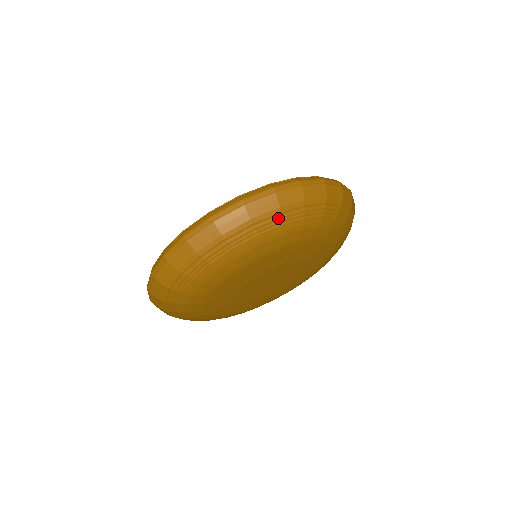
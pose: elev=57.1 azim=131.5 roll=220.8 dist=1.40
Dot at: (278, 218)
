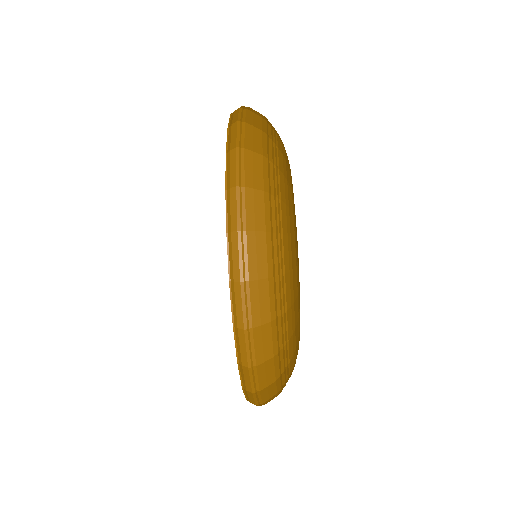
Dot at: (275, 238)
